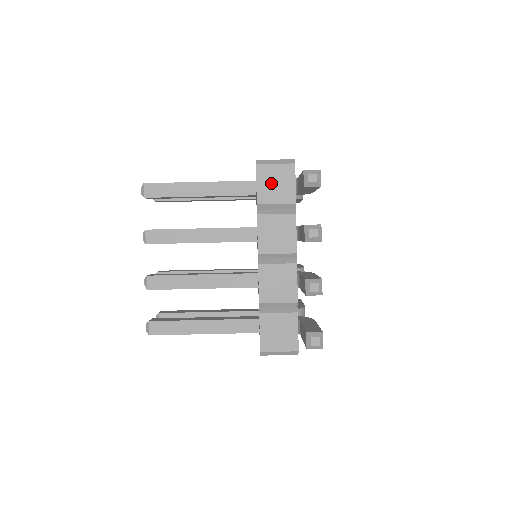
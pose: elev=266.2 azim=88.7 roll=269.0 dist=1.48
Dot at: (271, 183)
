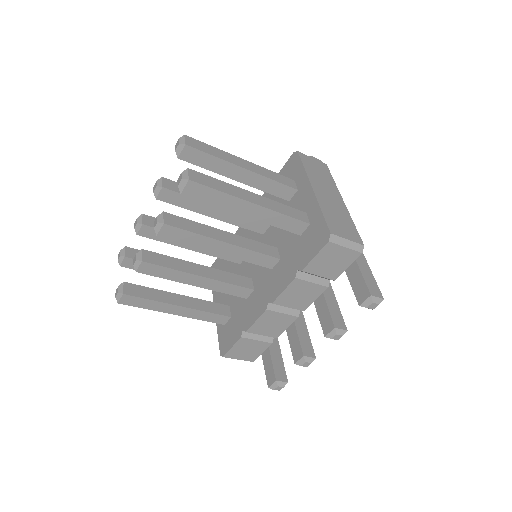
Dot at: (328, 260)
